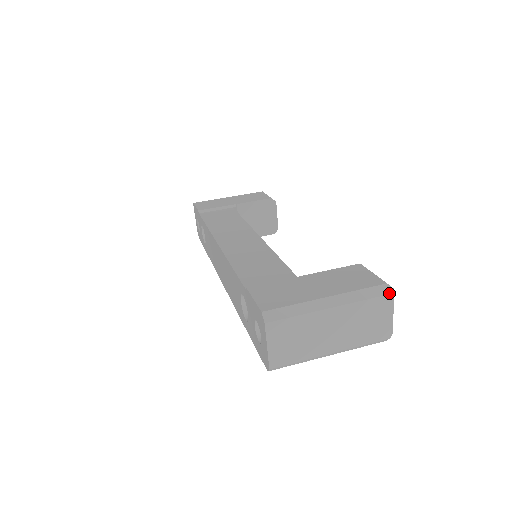
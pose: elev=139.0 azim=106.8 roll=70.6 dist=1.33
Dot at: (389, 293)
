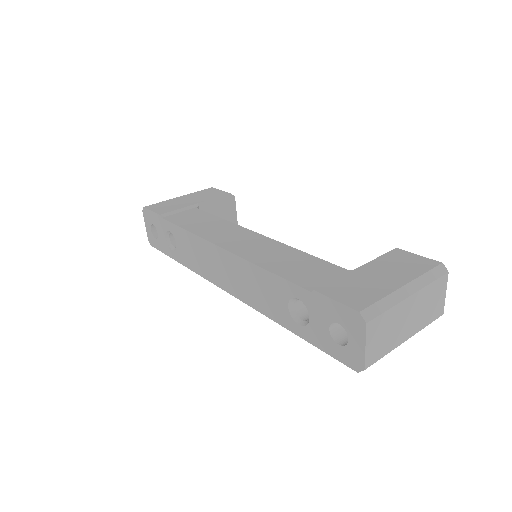
Dot at: (447, 272)
